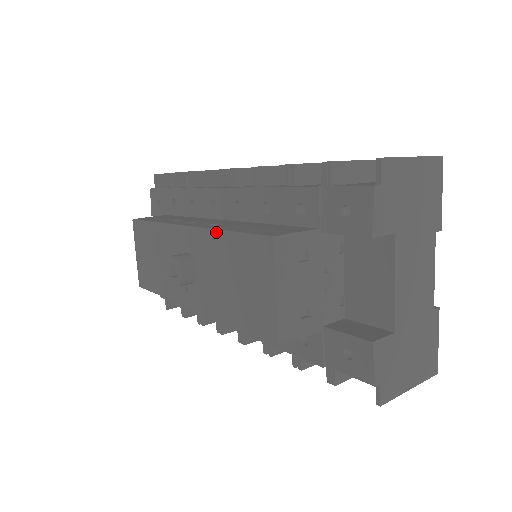
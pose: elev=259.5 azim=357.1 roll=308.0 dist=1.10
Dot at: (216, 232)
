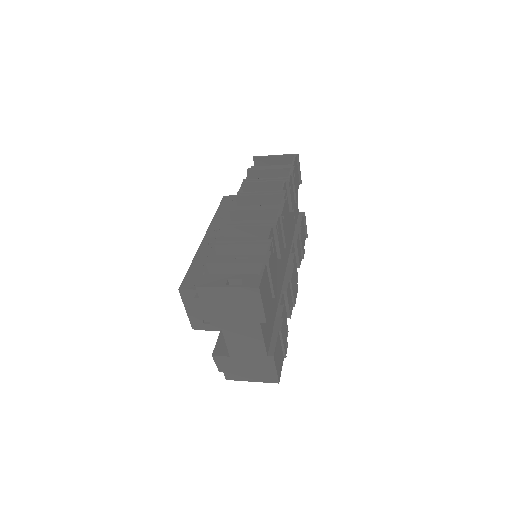
Dot at: (194, 257)
